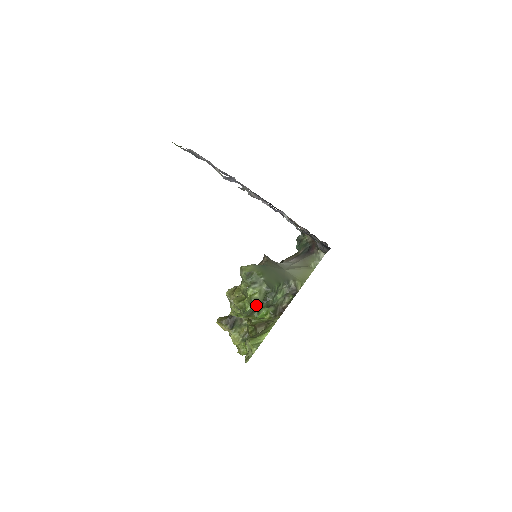
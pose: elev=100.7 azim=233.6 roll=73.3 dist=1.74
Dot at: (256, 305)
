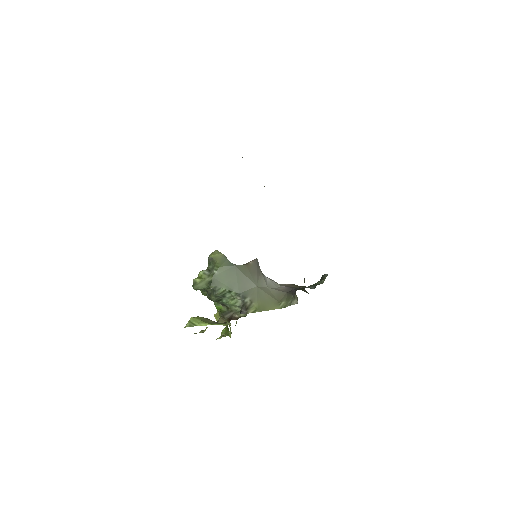
Dot at: (194, 288)
